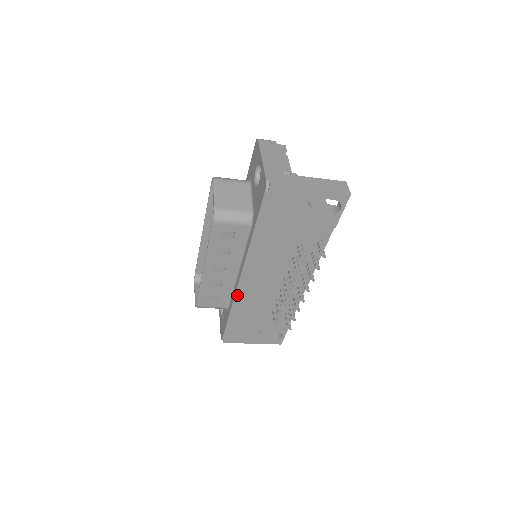
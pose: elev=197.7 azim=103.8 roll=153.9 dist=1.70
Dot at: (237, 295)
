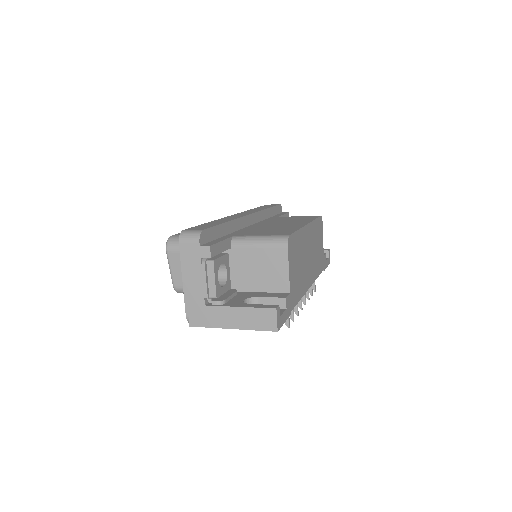
Dot at: occluded
